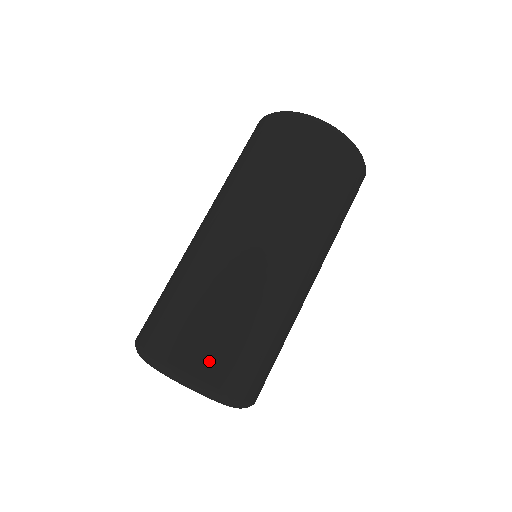
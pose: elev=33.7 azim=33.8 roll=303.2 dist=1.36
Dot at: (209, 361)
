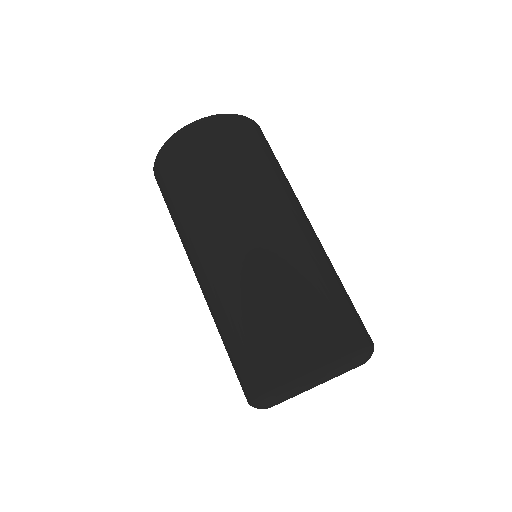
Dot at: (355, 329)
